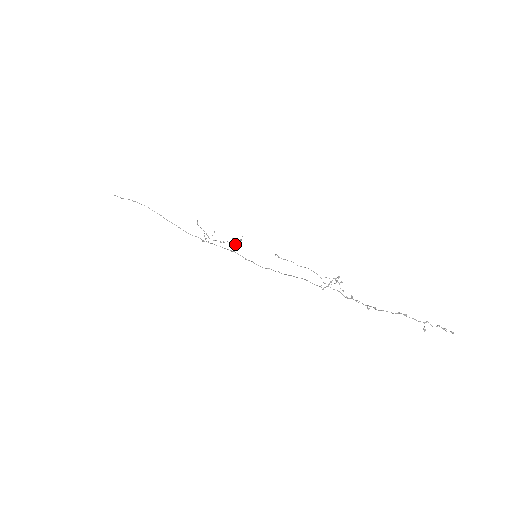
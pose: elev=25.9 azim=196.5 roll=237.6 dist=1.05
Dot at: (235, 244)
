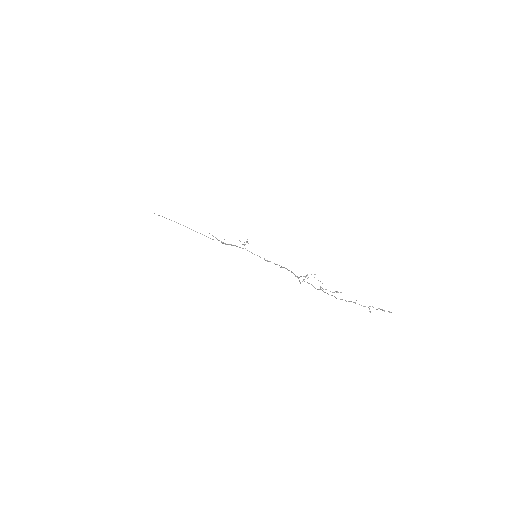
Dot at: (243, 244)
